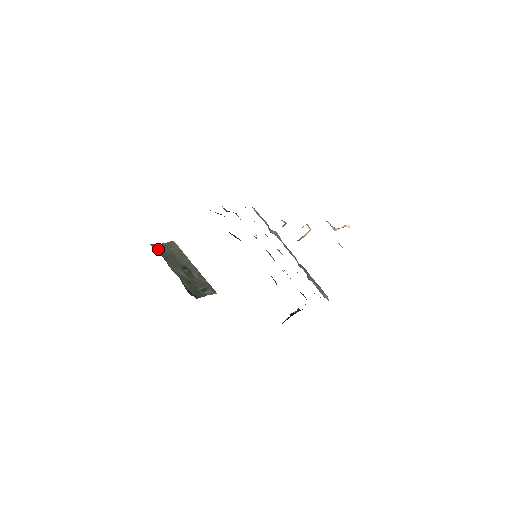
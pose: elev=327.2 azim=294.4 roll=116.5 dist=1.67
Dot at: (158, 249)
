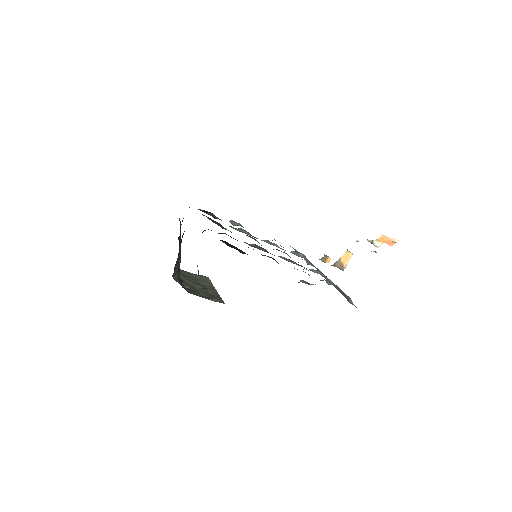
Dot at: (180, 270)
